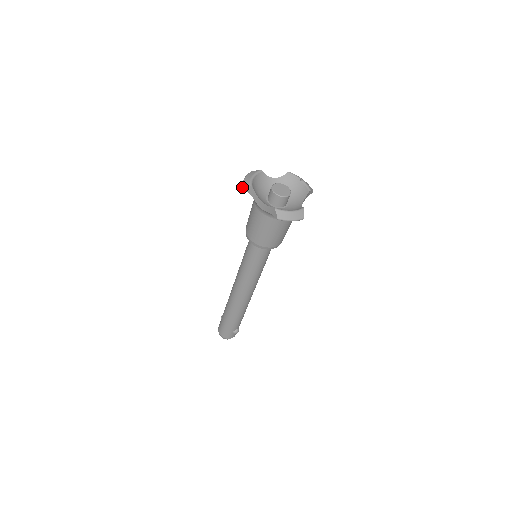
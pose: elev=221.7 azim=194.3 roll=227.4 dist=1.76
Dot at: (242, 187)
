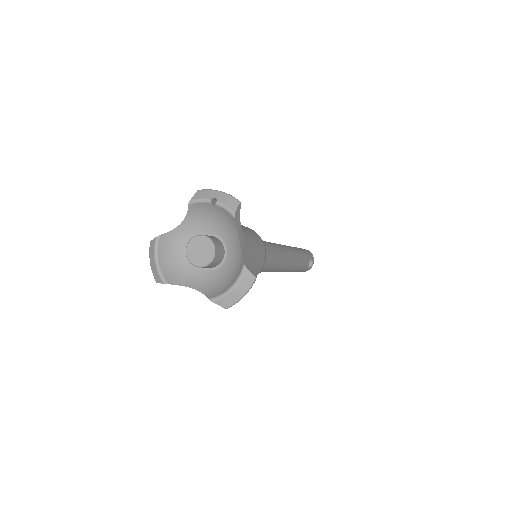
Dot at: occluded
